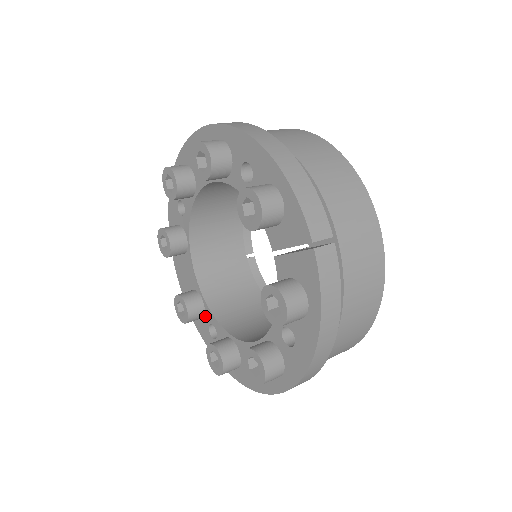
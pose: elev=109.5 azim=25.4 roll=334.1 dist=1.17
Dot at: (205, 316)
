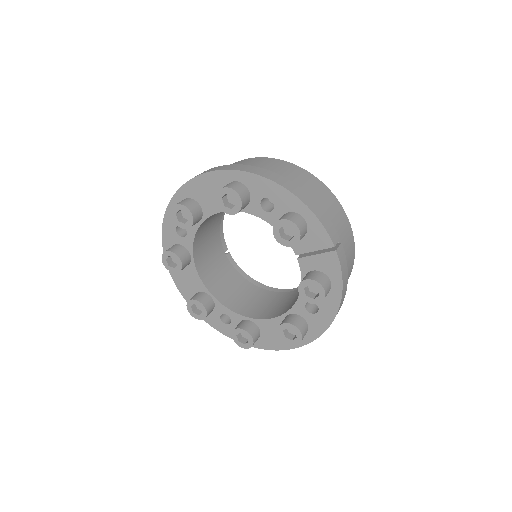
Dot at: (215, 309)
